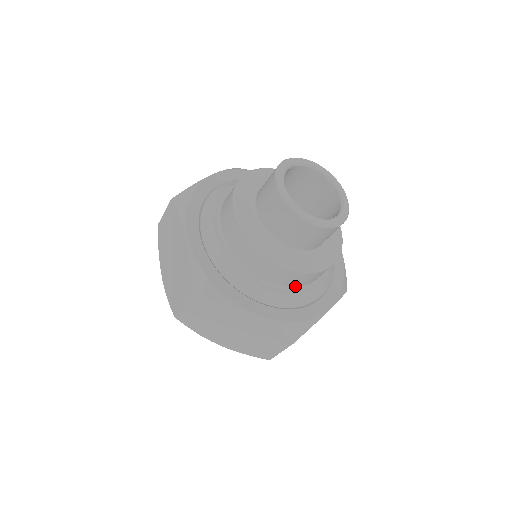
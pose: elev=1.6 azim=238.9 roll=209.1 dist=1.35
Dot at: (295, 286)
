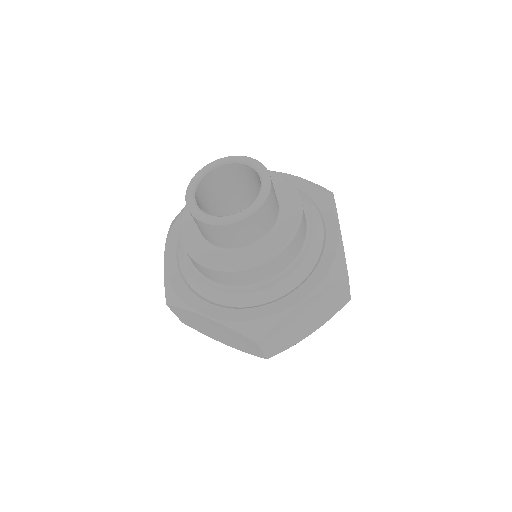
Dot at: (249, 284)
